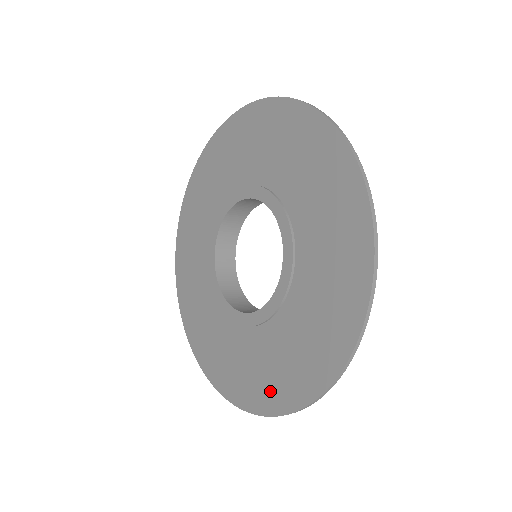
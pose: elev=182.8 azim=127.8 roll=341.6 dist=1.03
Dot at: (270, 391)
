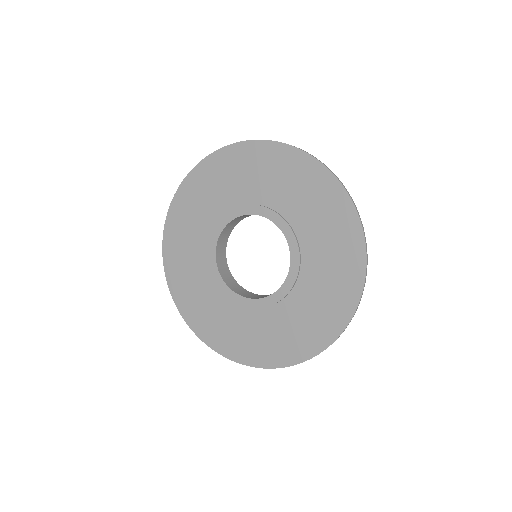
Dot at: (246, 350)
